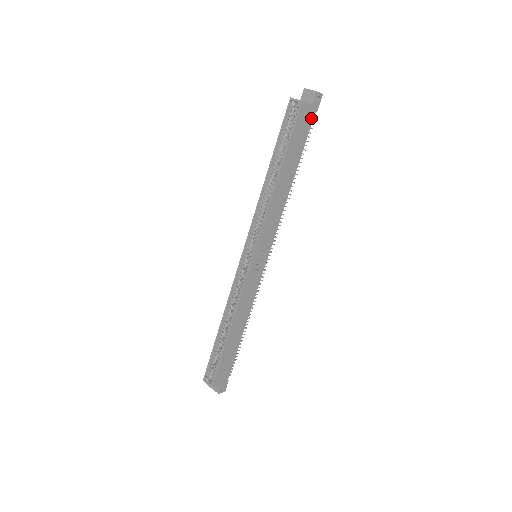
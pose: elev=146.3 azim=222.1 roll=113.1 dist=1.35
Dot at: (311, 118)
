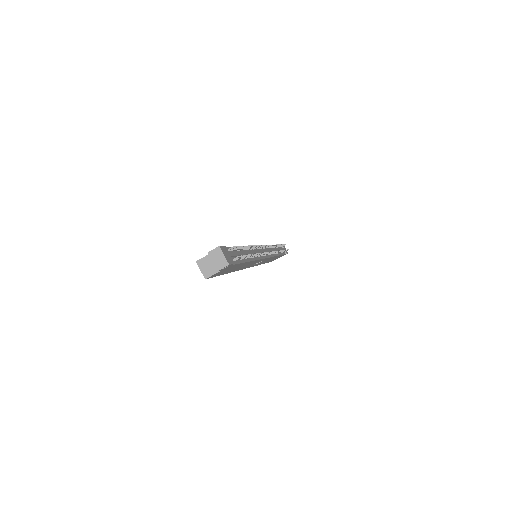
Dot at: (231, 266)
